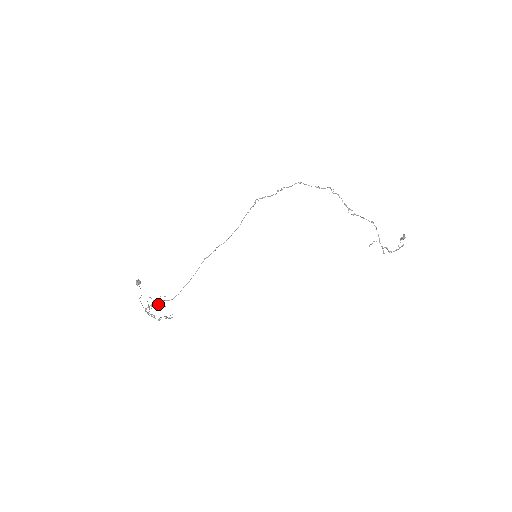
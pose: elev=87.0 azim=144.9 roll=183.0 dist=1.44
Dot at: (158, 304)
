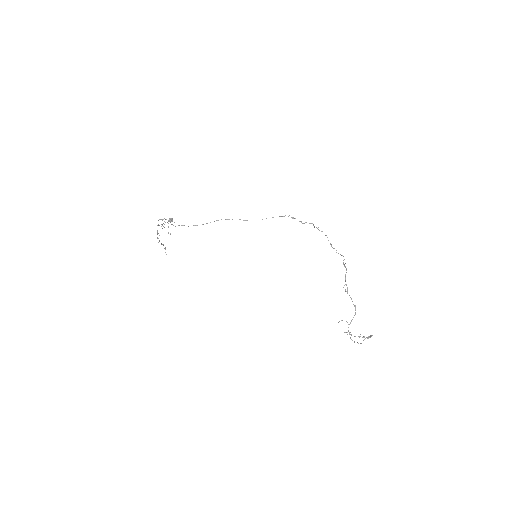
Dot at: occluded
